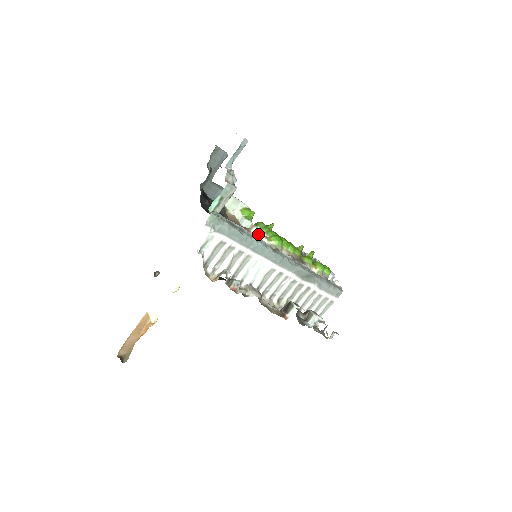
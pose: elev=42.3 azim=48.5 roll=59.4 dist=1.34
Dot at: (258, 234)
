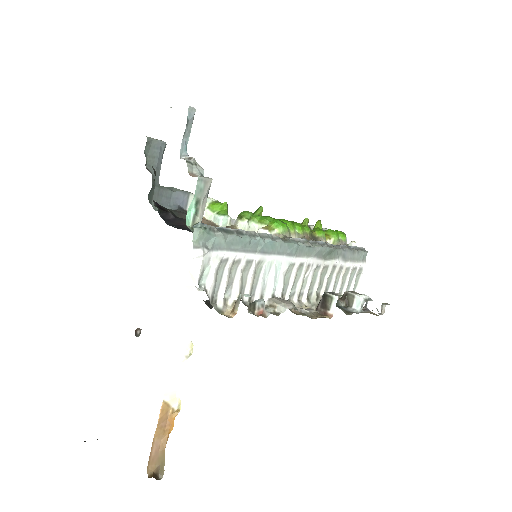
Dot at: (249, 228)
